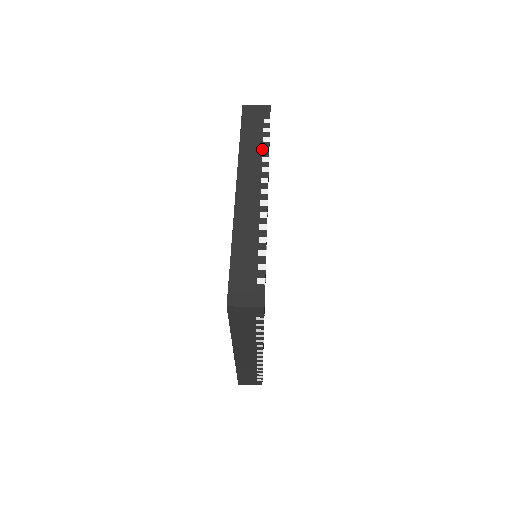
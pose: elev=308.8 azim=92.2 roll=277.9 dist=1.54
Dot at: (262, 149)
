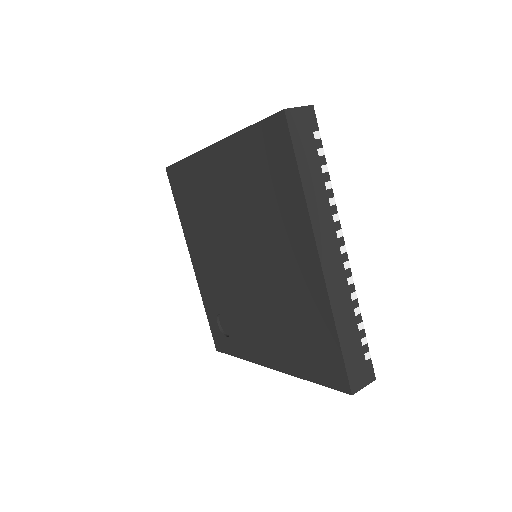
Dot at: occluded
